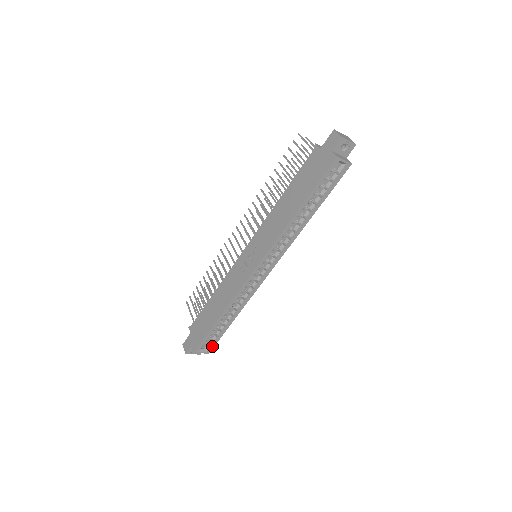
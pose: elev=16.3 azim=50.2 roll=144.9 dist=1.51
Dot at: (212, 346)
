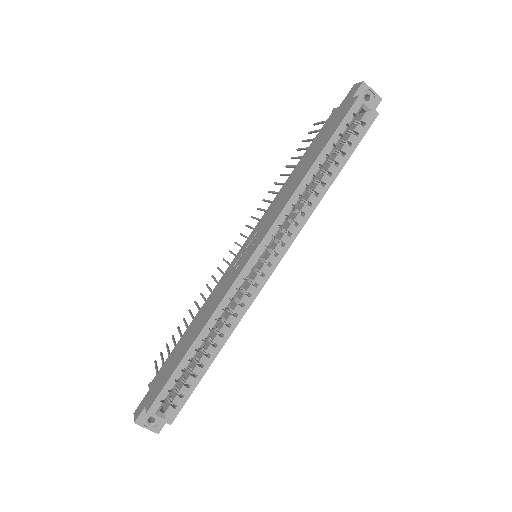
Dot at: (178, 408)
